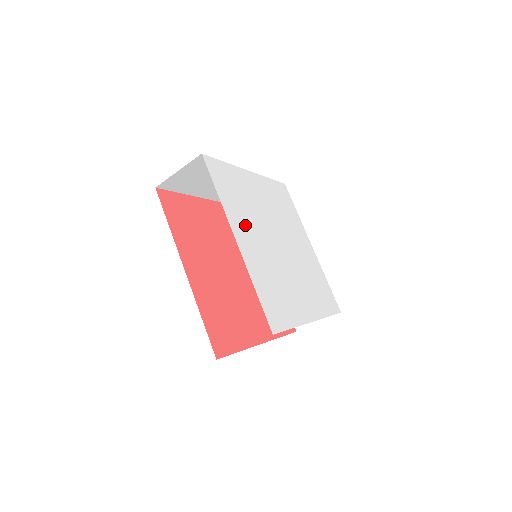
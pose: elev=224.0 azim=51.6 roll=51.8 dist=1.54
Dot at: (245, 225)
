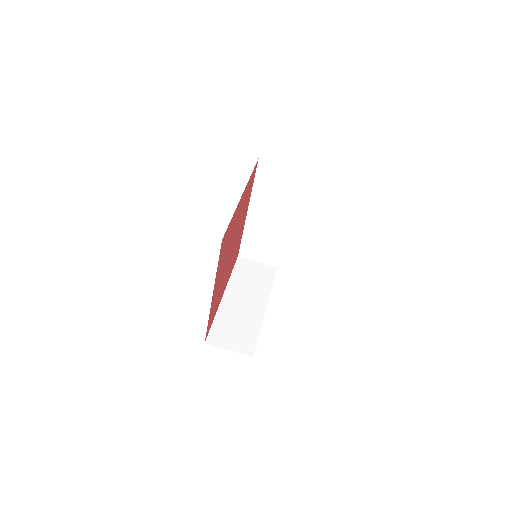
Dot at: occluded
